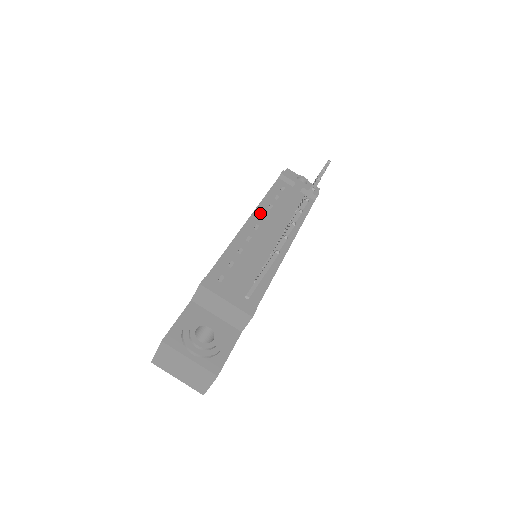
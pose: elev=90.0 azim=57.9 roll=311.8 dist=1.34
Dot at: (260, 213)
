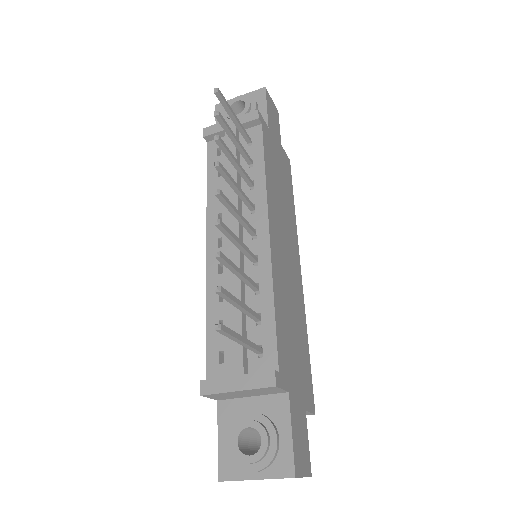
Dot at: (214, 218)
